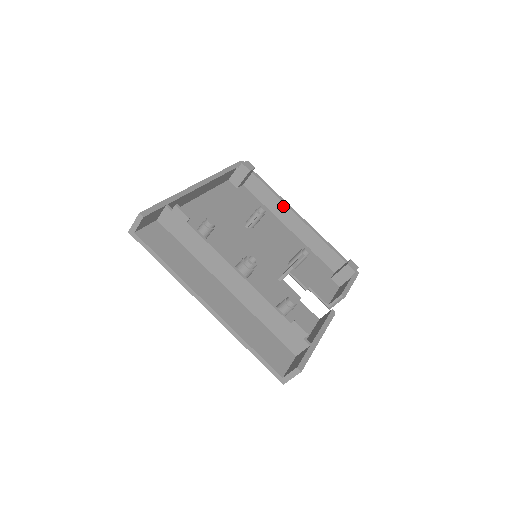
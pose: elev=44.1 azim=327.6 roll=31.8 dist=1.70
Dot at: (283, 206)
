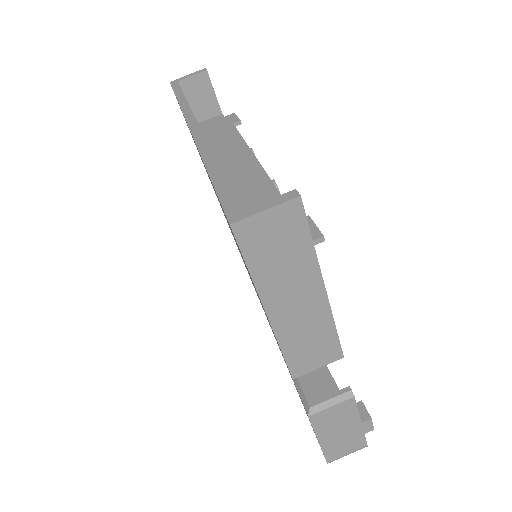
Dot at: occluded
